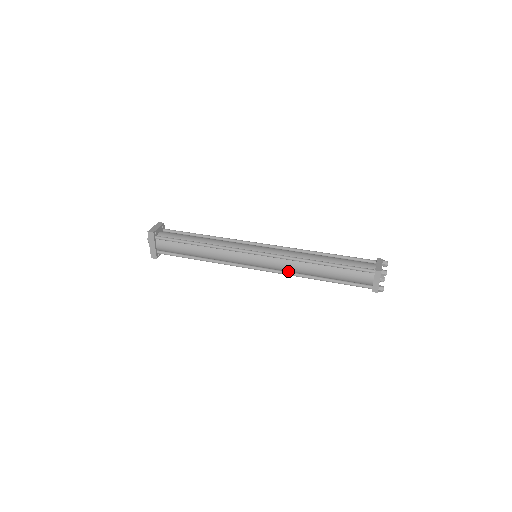
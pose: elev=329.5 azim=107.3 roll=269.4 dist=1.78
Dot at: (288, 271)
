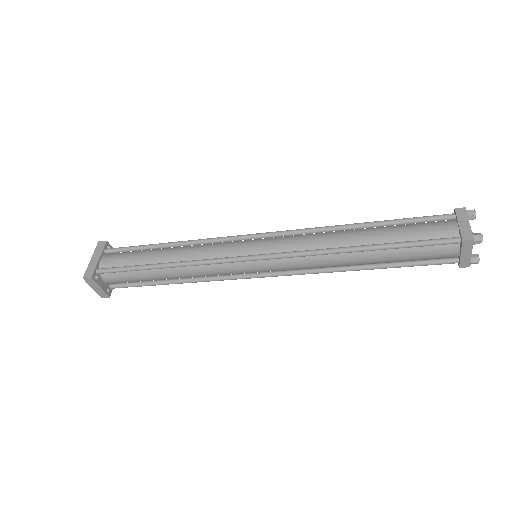
Dot at: (309, 252)
